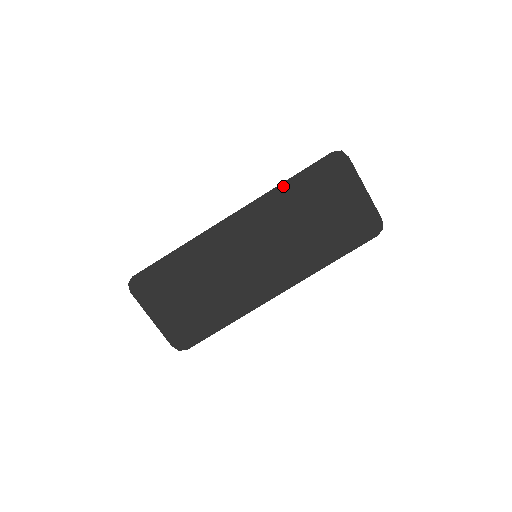
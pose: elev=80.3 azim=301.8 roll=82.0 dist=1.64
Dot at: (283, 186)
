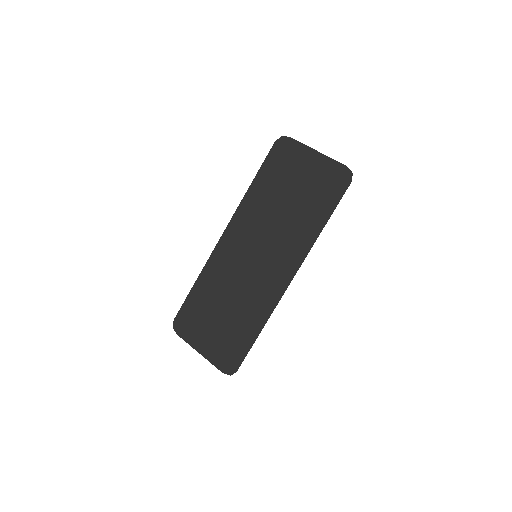
Dot at: (251, 189)
